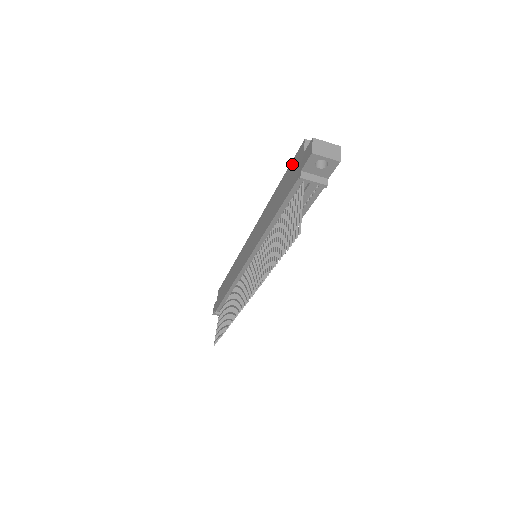
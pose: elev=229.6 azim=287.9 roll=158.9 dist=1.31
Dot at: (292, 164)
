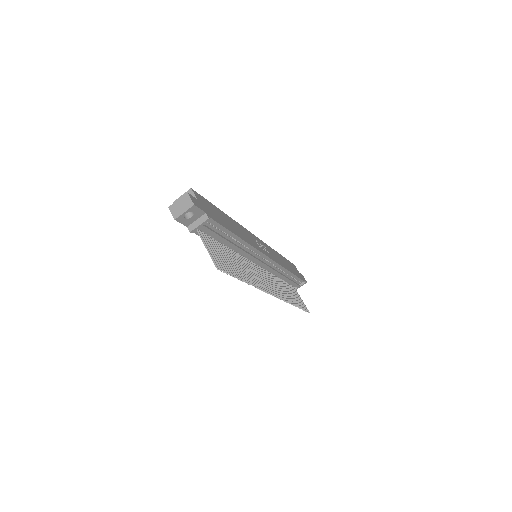
Dot at: occluded
